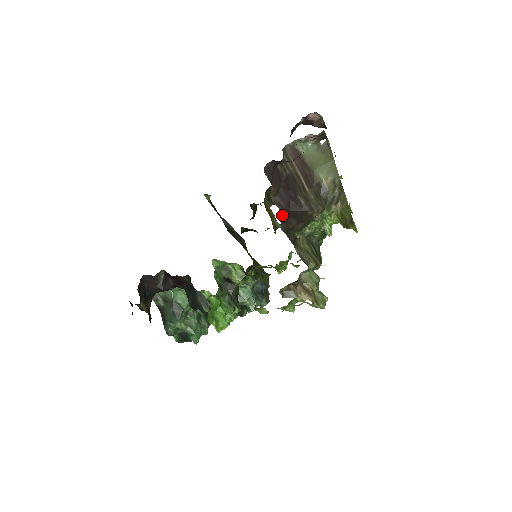
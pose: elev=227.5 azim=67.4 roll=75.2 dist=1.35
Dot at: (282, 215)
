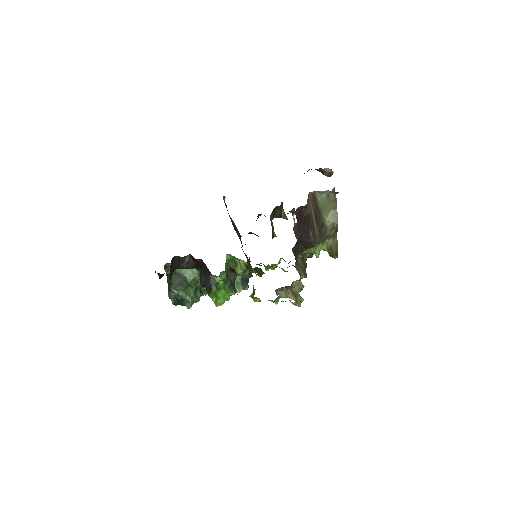
Dot at: (296, 242)
